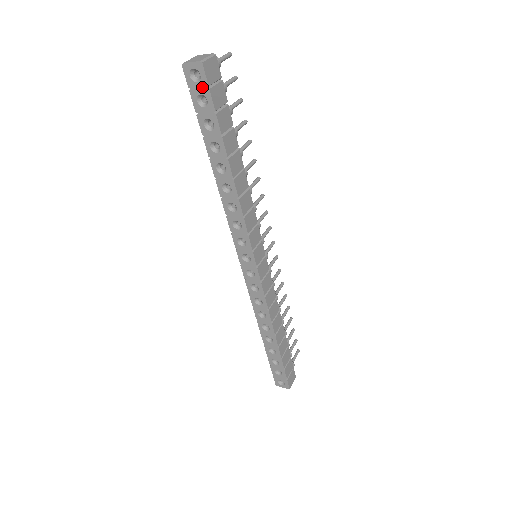
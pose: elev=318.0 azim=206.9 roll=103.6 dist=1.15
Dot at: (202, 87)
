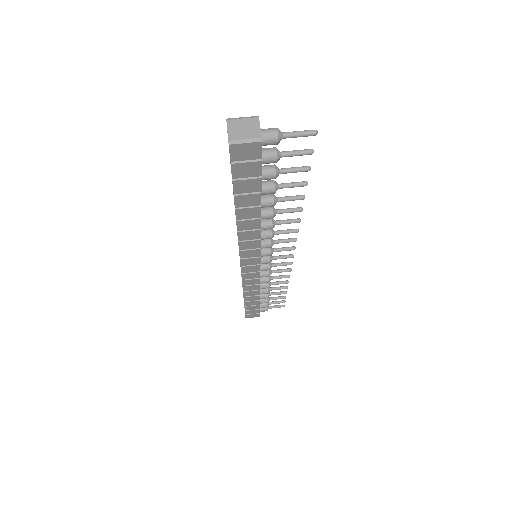
Dot at: occluded
